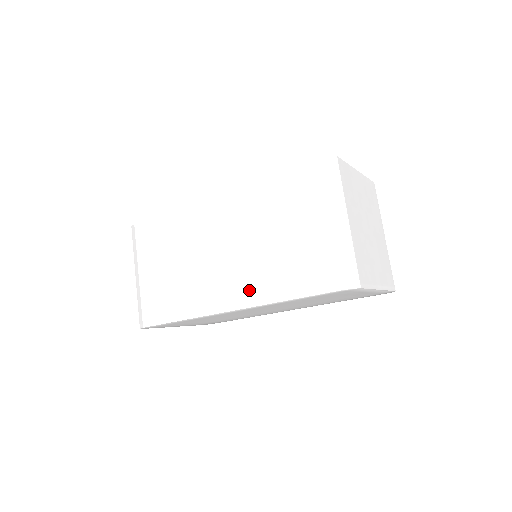
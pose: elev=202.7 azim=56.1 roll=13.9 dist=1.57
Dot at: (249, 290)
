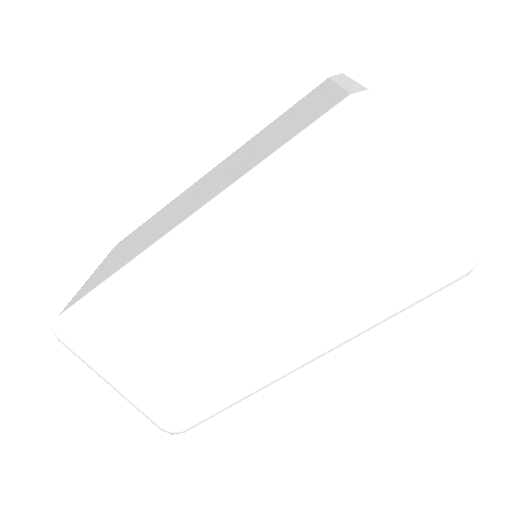
Dot at: (221, 187)
